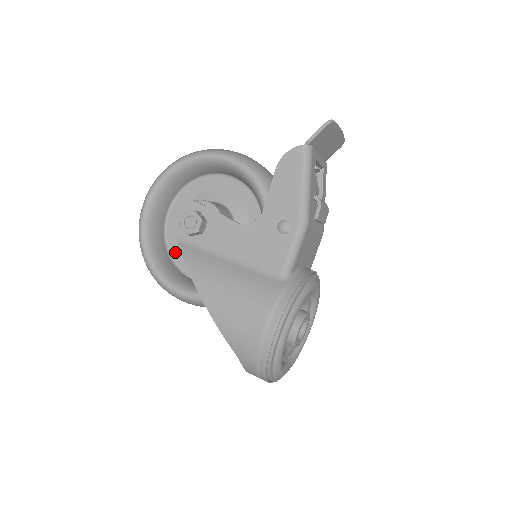
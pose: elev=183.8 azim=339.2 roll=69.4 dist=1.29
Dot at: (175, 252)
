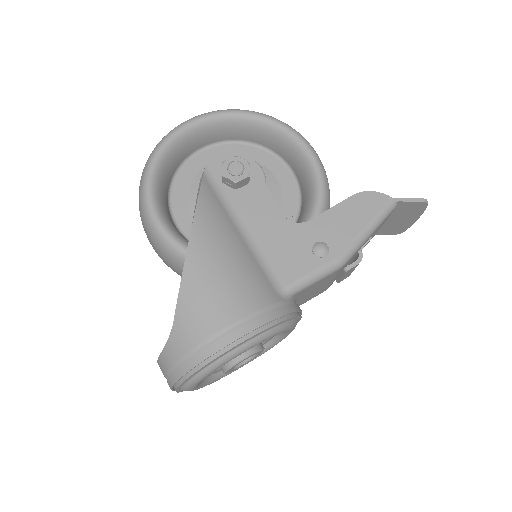
Dot at: (179, 186)
